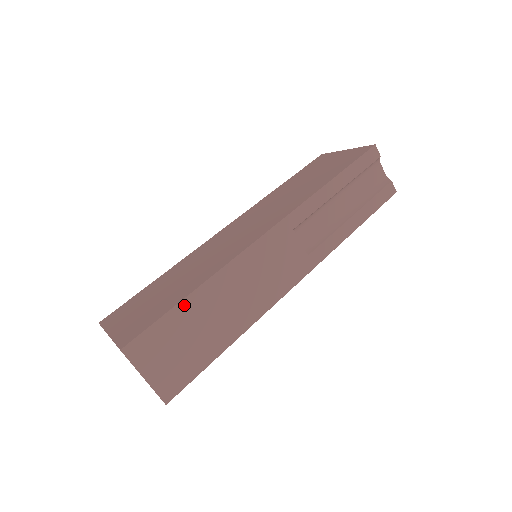
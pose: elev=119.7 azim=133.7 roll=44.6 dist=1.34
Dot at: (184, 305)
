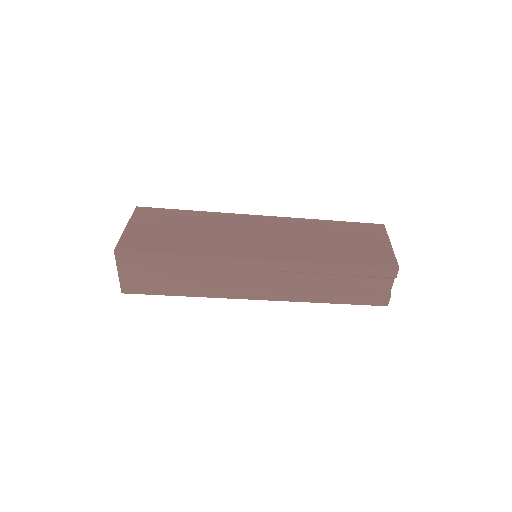
Dot at: (169, 257)
